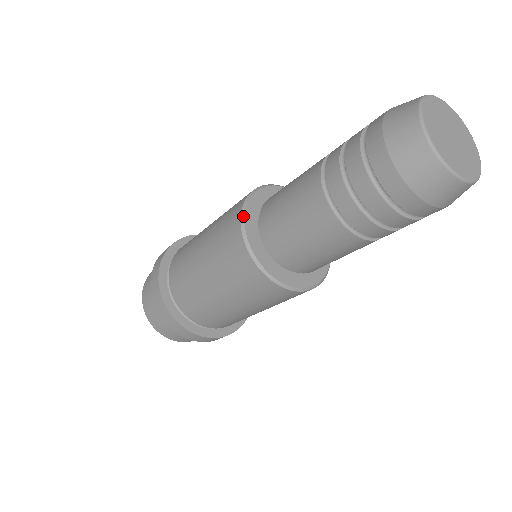
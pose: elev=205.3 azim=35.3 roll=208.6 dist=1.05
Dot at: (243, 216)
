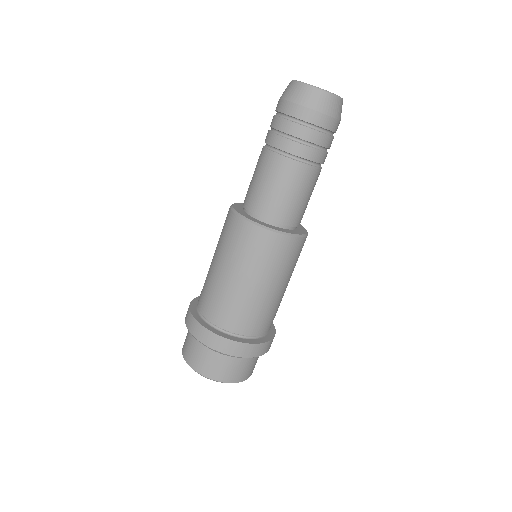
Dot at: (239, 214)
